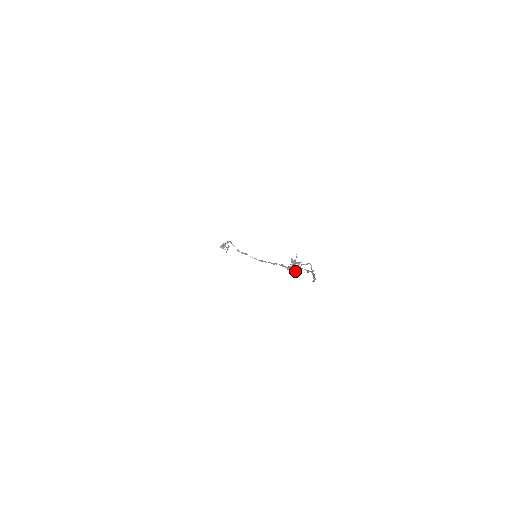
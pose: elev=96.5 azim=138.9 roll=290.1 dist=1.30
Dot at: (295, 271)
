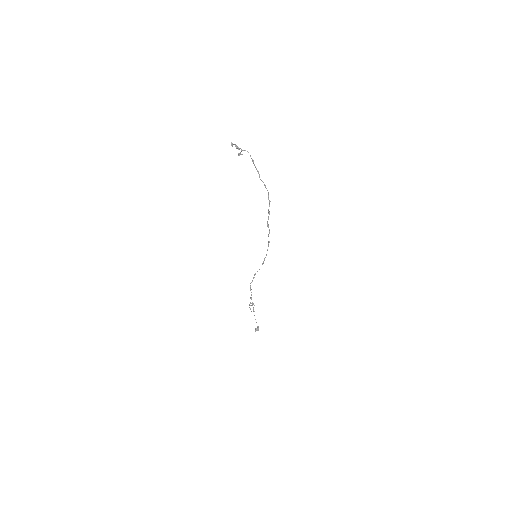
Dot at: (236, 147)
